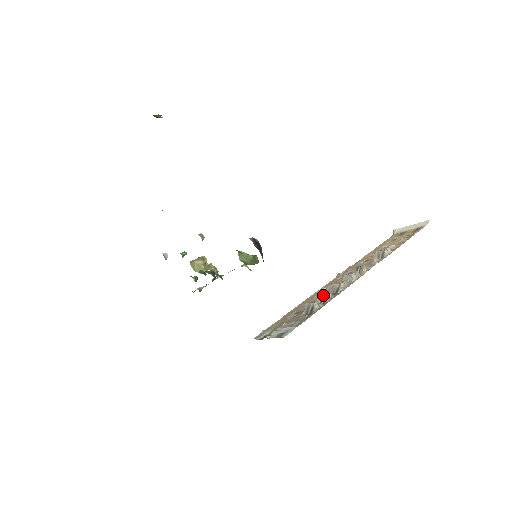
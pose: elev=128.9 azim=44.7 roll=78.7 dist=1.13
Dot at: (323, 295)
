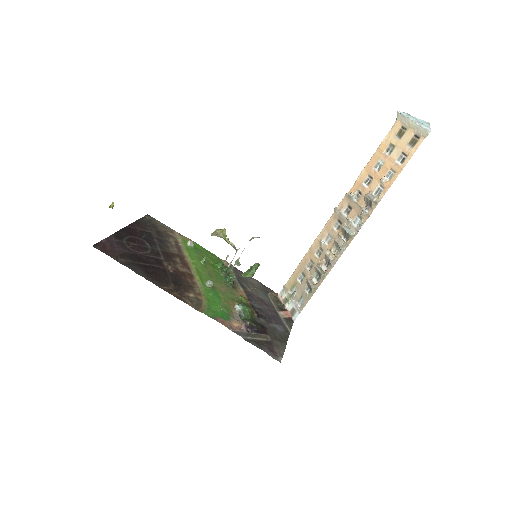
Dot at: (318, 271)
